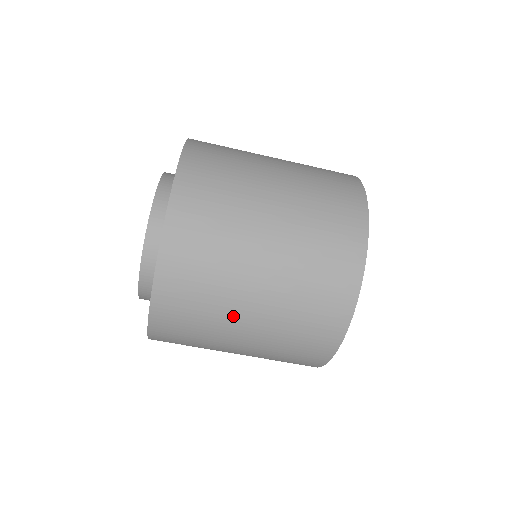
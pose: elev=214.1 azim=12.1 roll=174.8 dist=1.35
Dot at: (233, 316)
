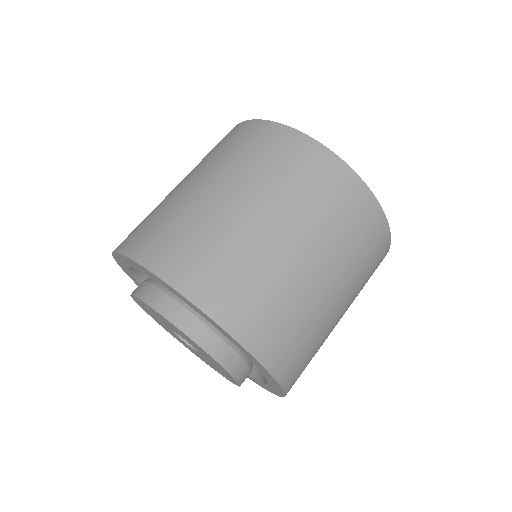
Dot at: occluded
